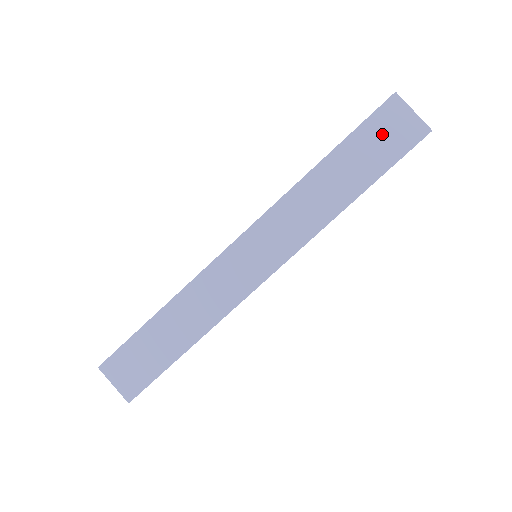
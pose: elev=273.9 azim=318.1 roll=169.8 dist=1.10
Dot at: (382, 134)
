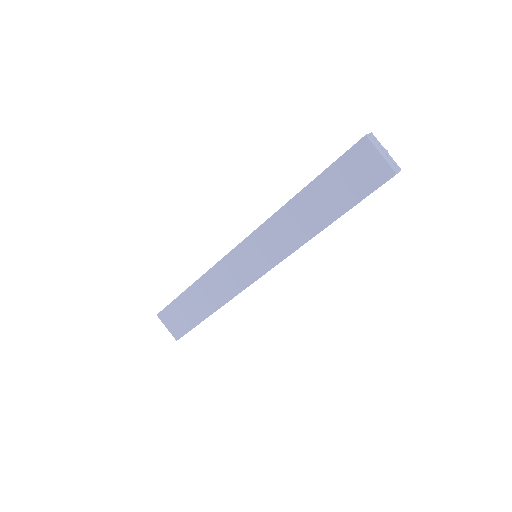
Dot at: (352, 173)
